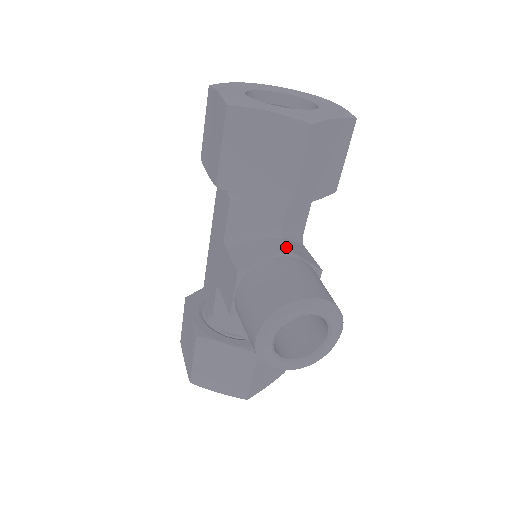
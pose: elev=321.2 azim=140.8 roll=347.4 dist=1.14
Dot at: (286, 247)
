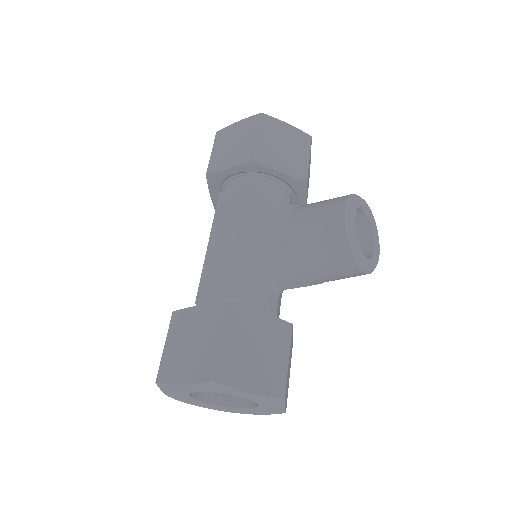
Dot at: occluded
